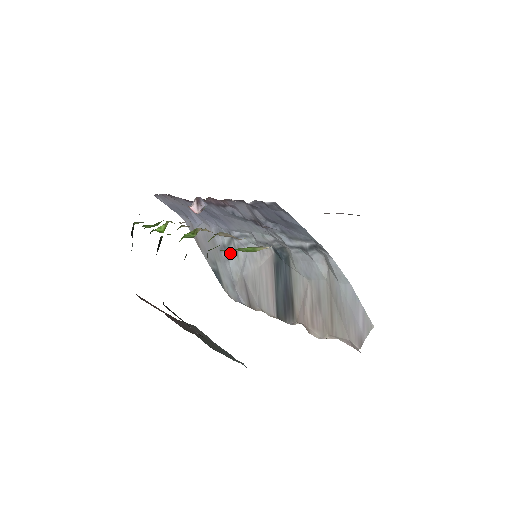
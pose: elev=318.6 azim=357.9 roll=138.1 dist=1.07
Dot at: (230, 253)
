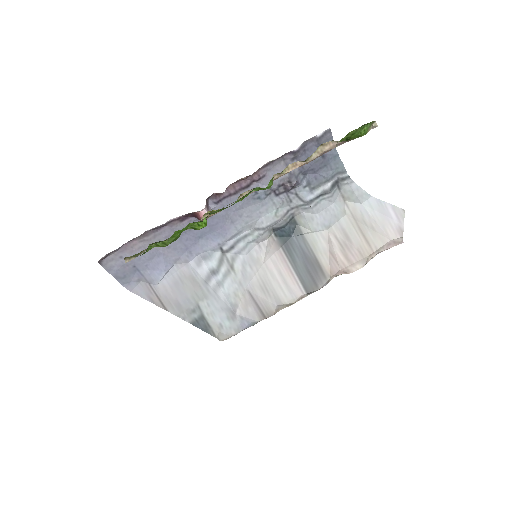
Dot at: (223, 274)
